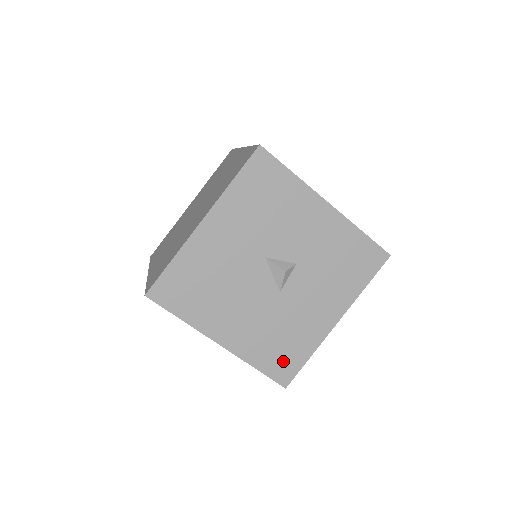
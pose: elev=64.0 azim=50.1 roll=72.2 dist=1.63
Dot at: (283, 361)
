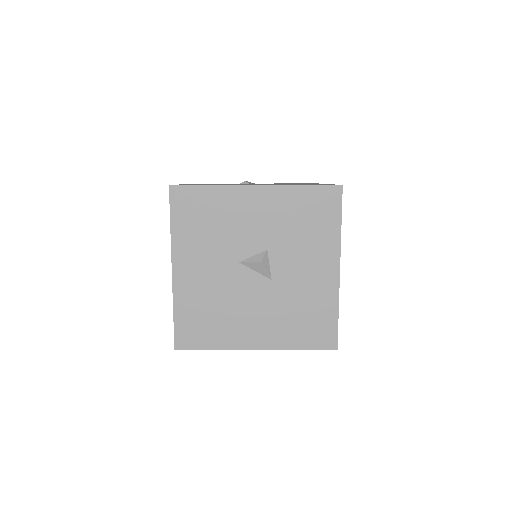
Dot at: (317, 330)
